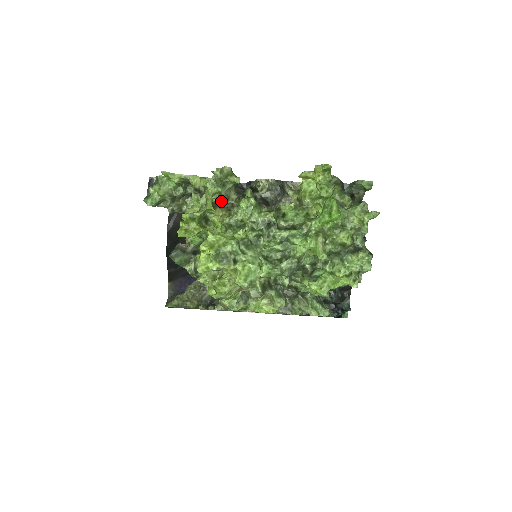
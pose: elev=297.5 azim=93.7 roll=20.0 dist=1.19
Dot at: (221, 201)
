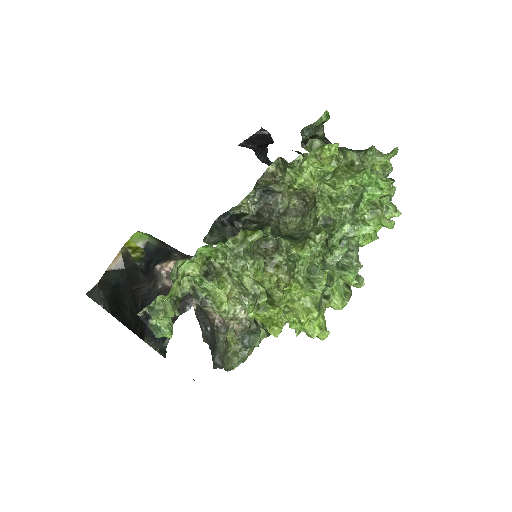
Dot at: occluded
